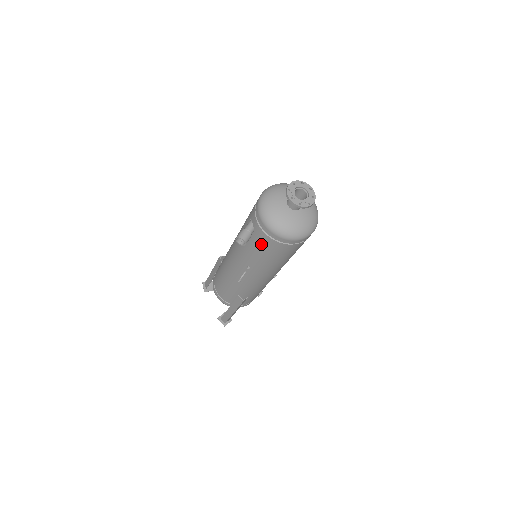
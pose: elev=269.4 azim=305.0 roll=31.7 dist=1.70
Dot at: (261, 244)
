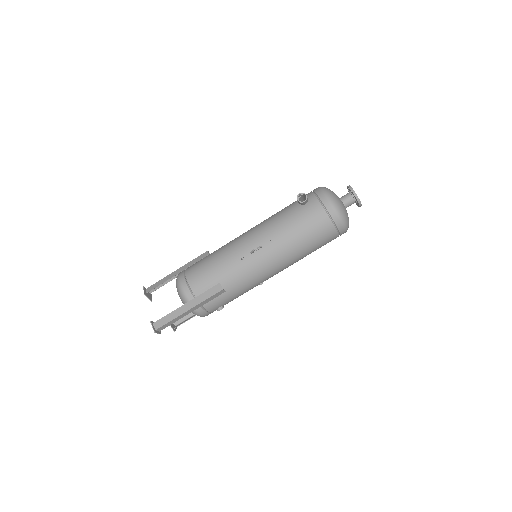
Dot at: (308, 215)
